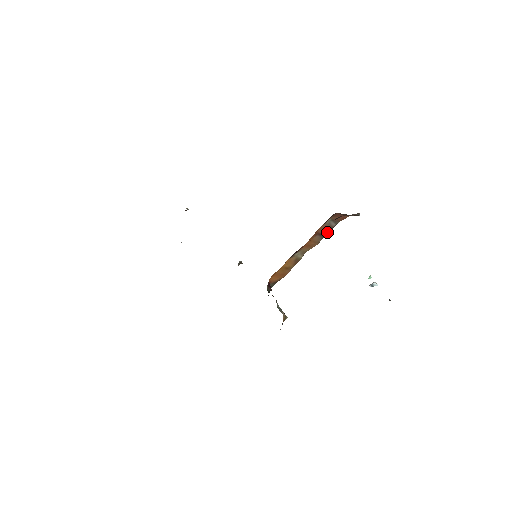
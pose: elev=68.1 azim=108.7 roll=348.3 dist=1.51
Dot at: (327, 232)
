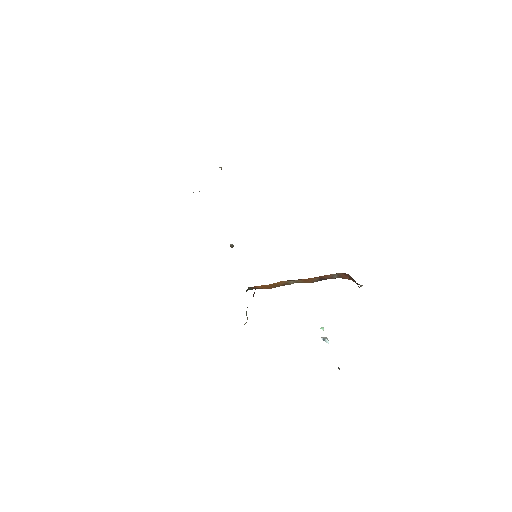
Dot at: (326, 279)
